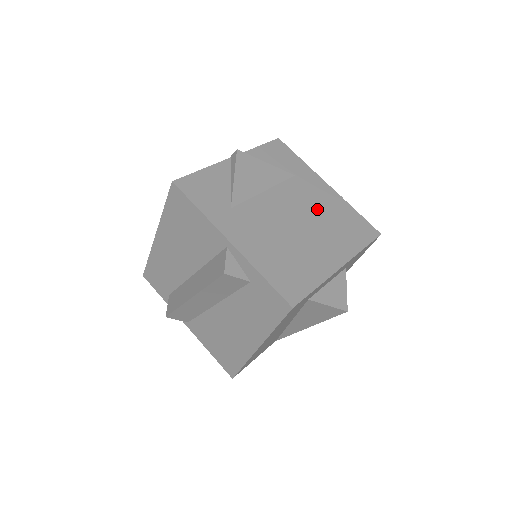
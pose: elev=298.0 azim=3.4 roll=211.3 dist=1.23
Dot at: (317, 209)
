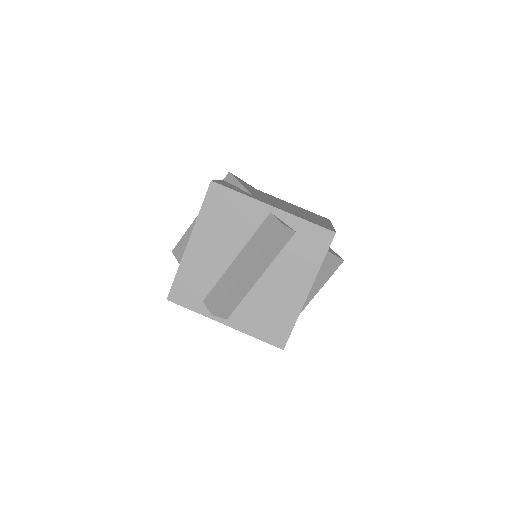
Dot at: (291, 206)
